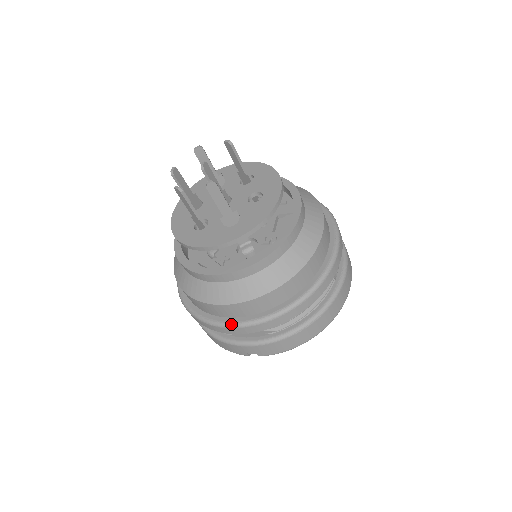
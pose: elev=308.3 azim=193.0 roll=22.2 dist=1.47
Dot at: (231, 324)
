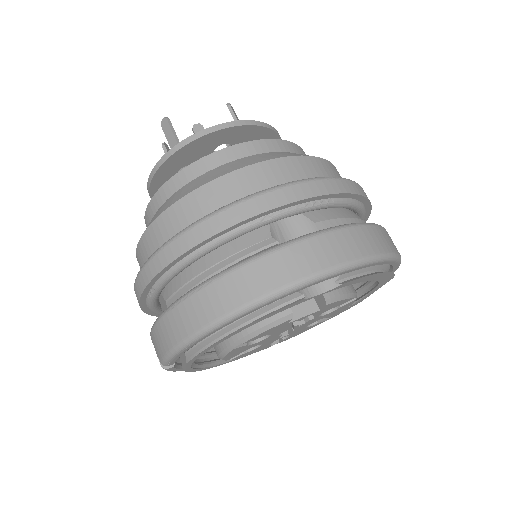
Dot at: occluded
